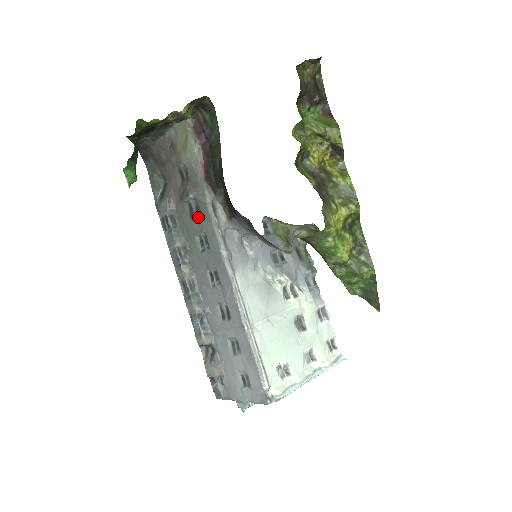
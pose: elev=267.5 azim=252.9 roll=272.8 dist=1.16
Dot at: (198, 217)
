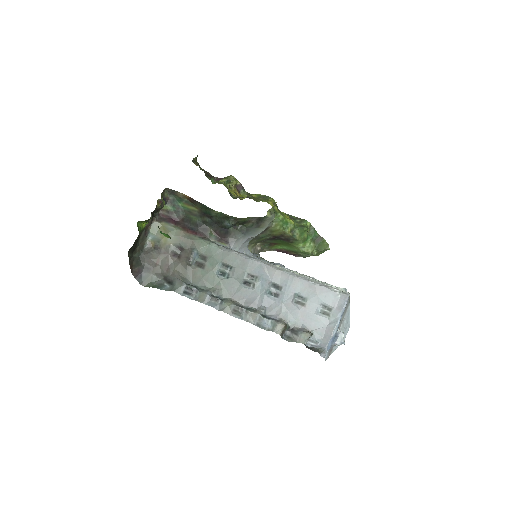
Dot at: (208, 261)
